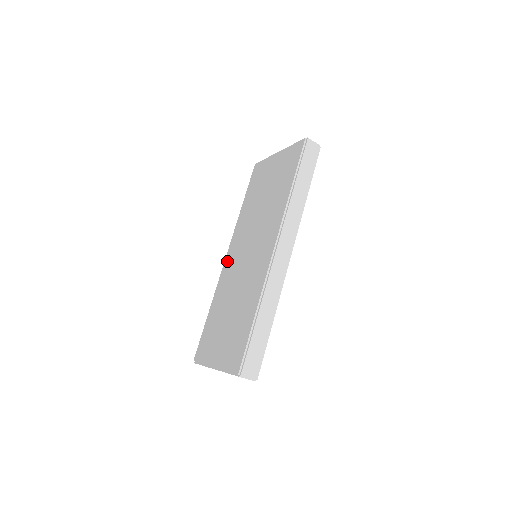
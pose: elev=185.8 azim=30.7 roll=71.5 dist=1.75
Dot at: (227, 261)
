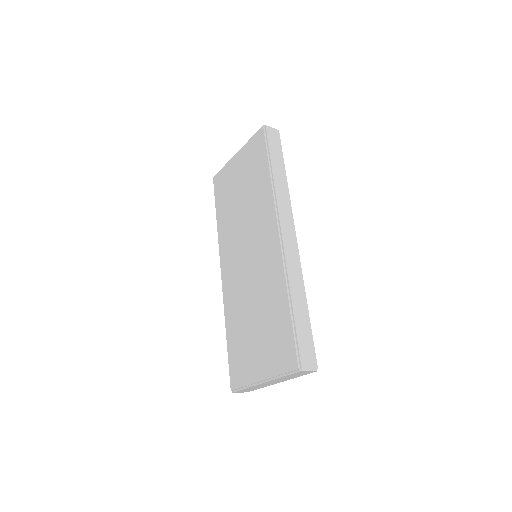
Dot at: (225, 276)
